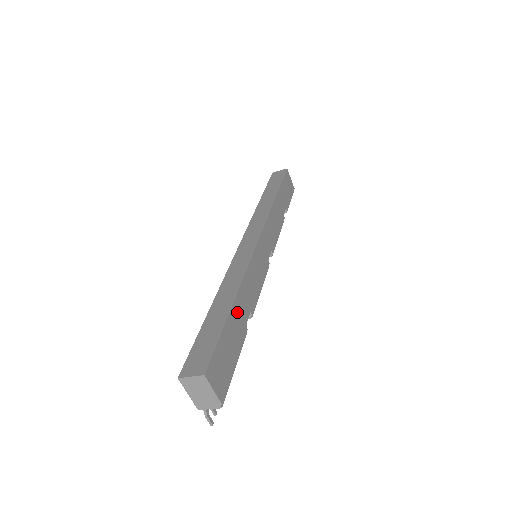
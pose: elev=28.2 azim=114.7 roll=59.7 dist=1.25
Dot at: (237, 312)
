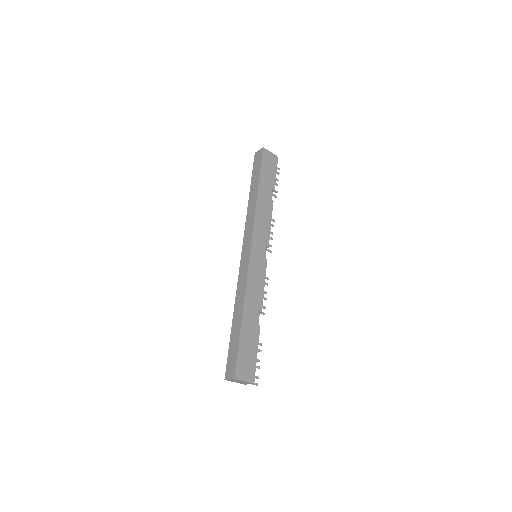
Dot at: (247, 322)
